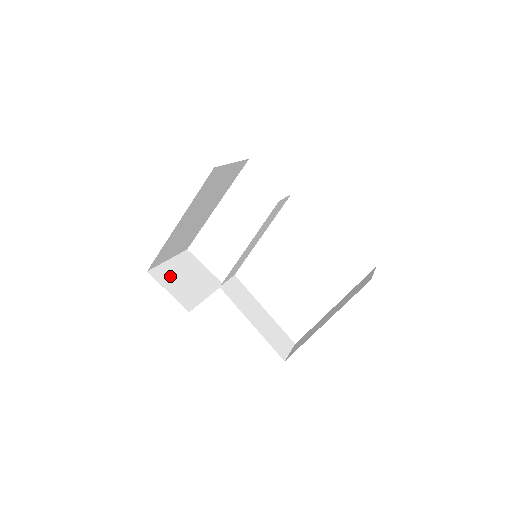
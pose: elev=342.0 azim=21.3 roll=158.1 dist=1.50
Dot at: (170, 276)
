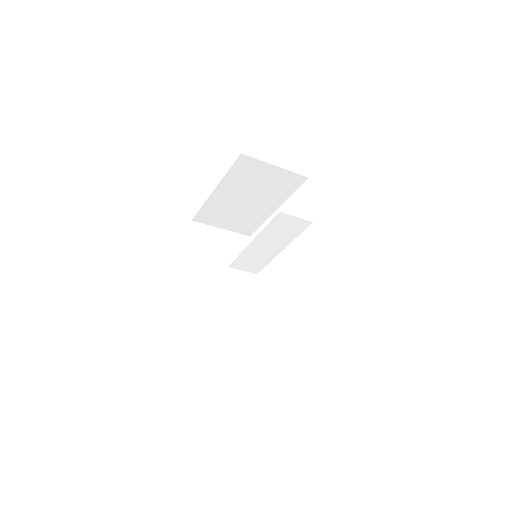
Dot at: (207, 236)
